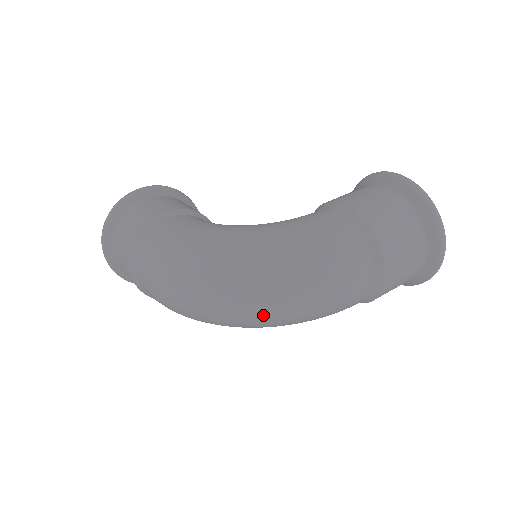
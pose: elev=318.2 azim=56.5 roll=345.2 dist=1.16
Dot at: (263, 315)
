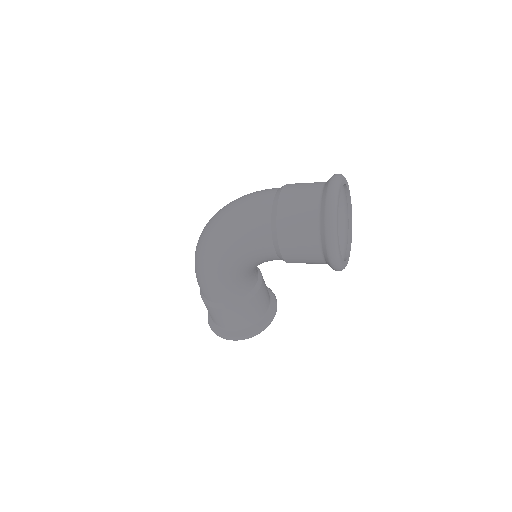
Dot at: (212, 223)
